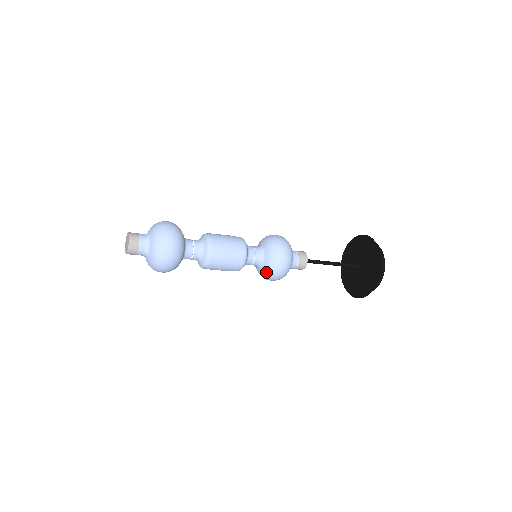
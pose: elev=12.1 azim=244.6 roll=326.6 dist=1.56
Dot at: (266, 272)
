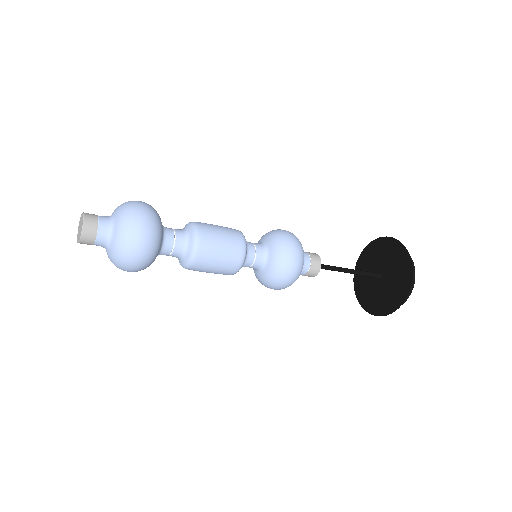
Dot at: (267, 279)
